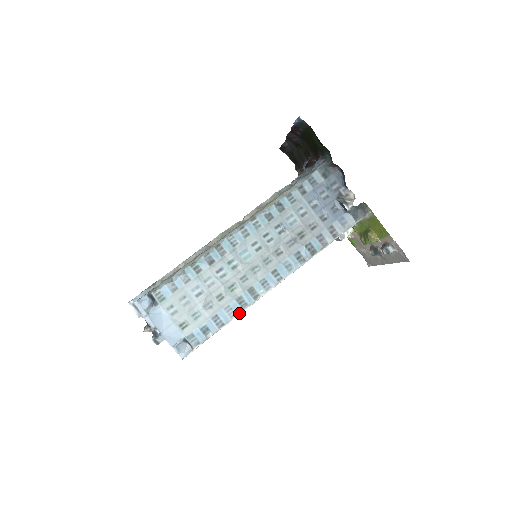
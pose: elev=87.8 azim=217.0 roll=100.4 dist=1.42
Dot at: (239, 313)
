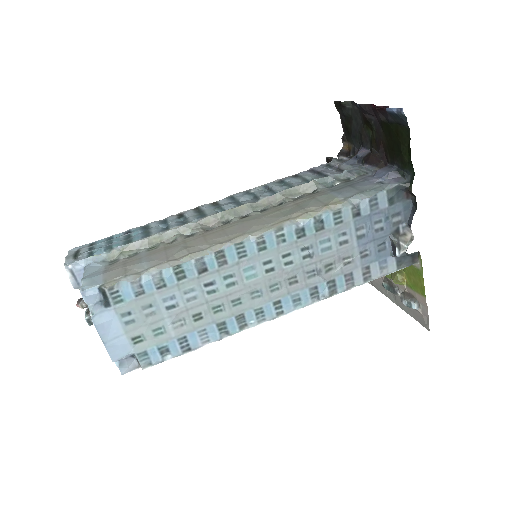
Dot at: (214, 340)
